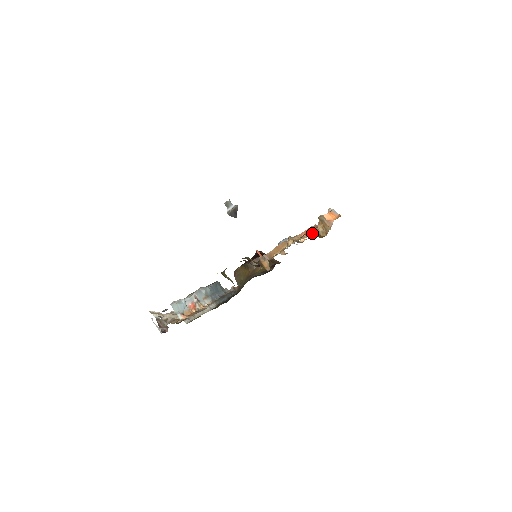
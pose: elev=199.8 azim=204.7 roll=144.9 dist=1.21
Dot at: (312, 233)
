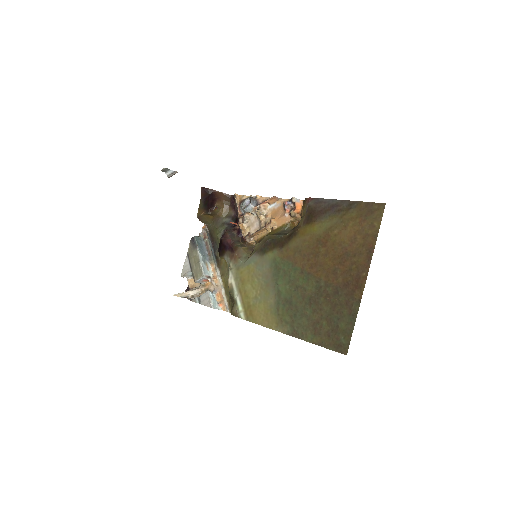
Dot at: (289, 226)
